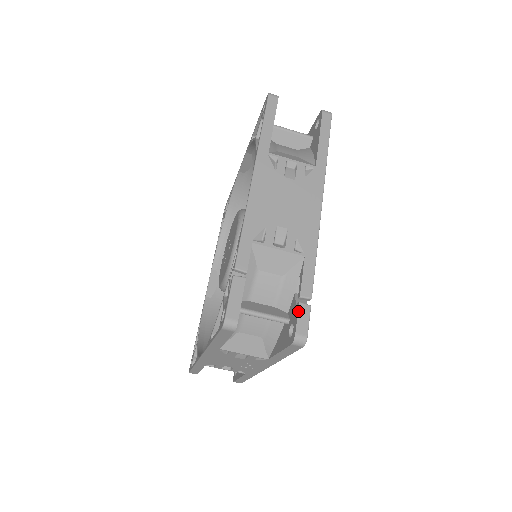
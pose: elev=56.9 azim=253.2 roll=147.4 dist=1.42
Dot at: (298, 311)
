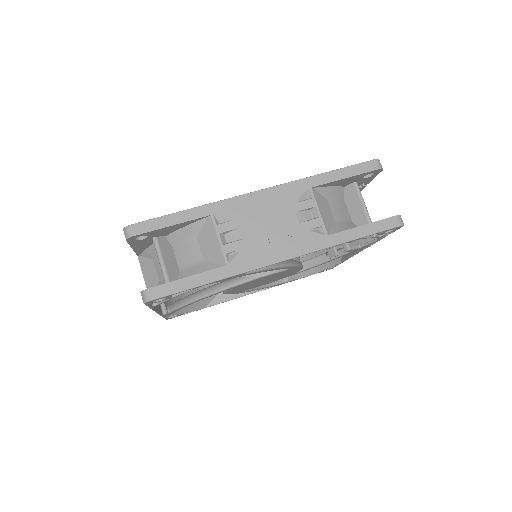
Dot at: occluded
